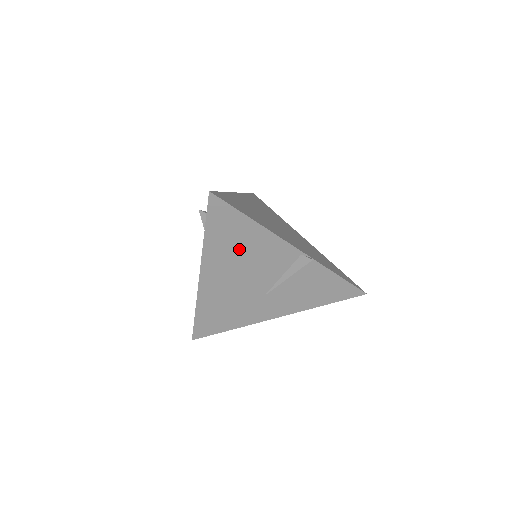
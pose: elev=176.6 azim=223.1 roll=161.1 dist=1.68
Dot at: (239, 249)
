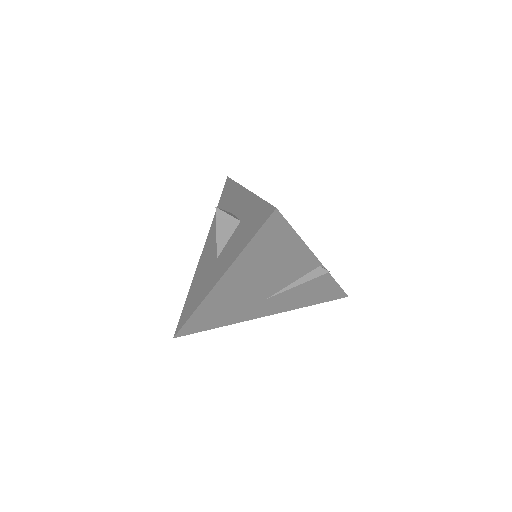
Dot at: (270, 260)
